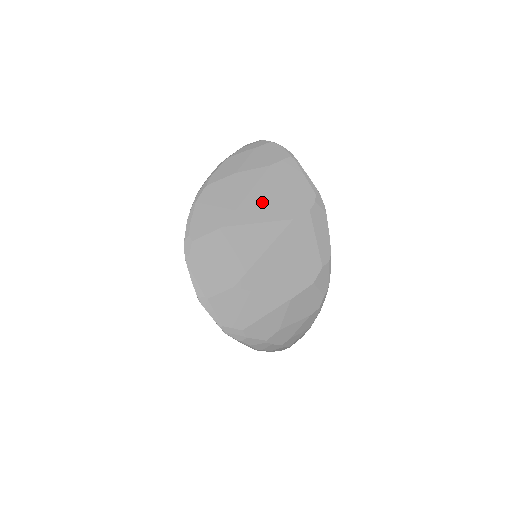
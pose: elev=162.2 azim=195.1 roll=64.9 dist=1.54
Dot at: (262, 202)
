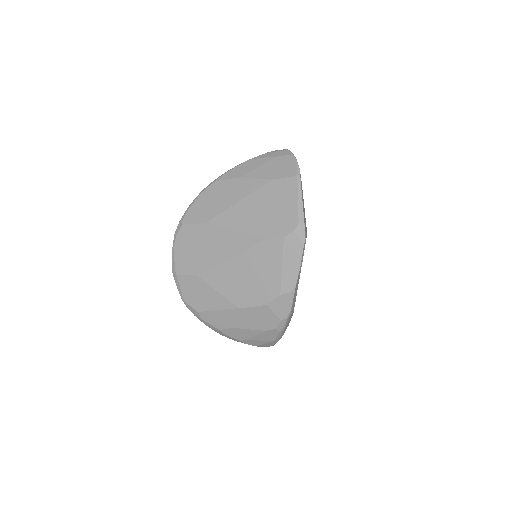
Dot at: (247, 213)
